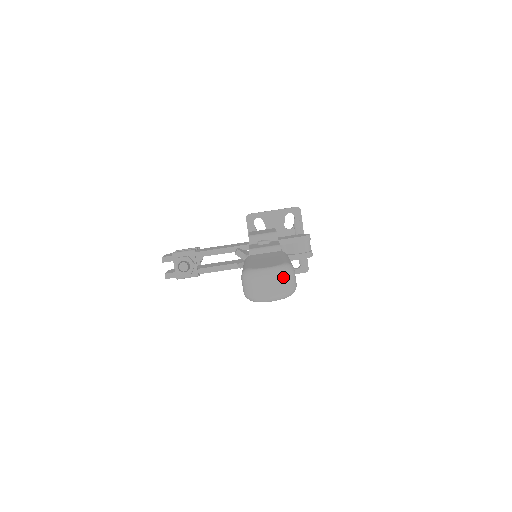
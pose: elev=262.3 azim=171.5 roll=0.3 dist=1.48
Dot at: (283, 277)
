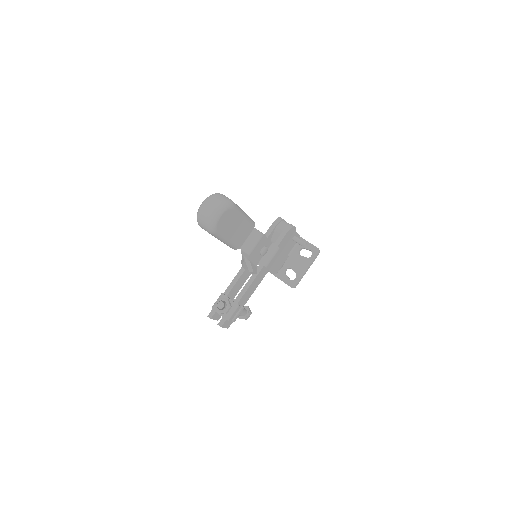
Dot at: (213, 198)
